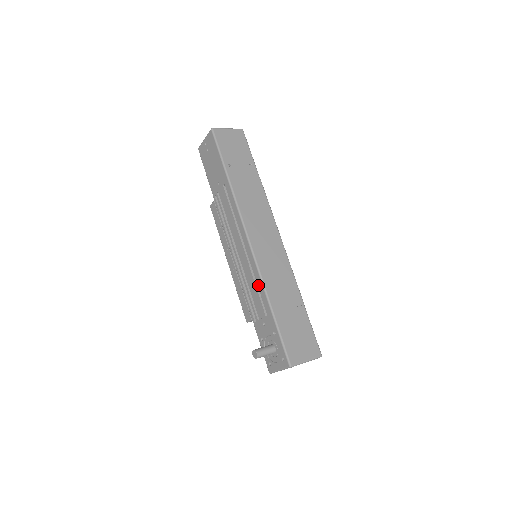
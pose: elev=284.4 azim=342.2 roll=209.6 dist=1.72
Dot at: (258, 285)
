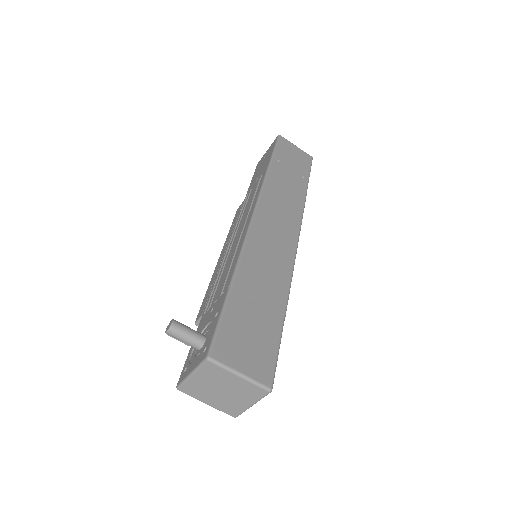
Dot at: (234, 259)
